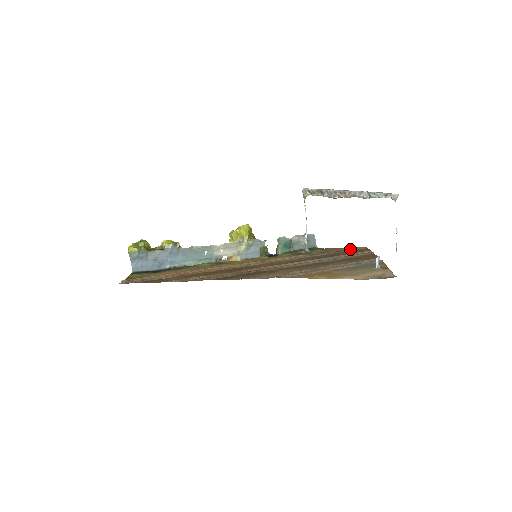
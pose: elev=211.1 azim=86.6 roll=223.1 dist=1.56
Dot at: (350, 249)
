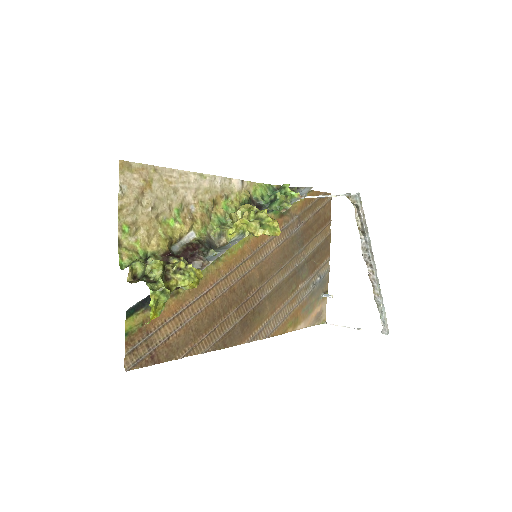
Dot at: (321, 208)
